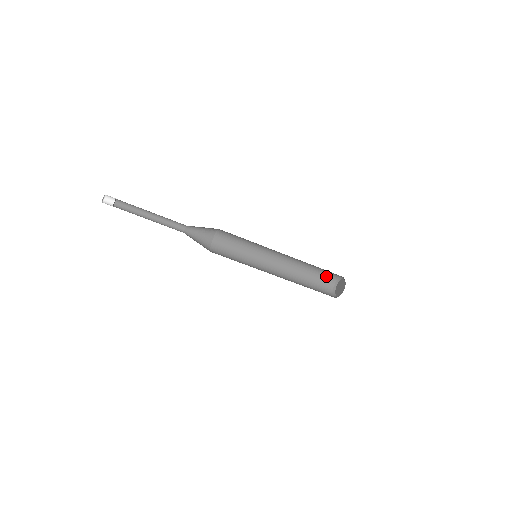
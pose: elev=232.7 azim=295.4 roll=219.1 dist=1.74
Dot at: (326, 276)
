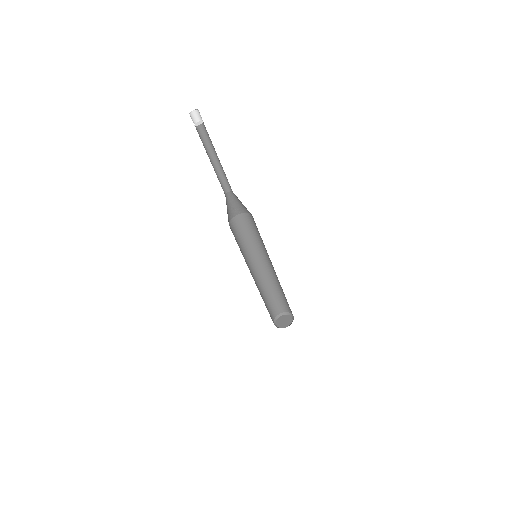
Dot at: (275, 306)
